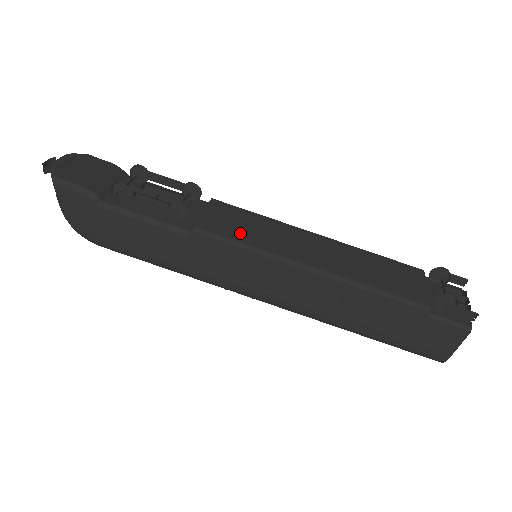
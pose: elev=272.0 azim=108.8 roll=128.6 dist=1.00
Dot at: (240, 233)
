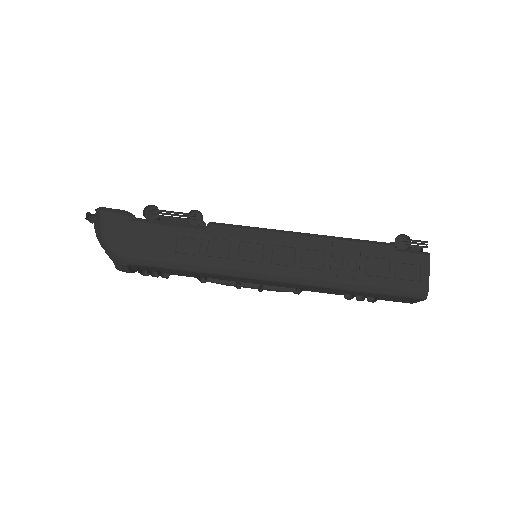
Dot at: occluded
